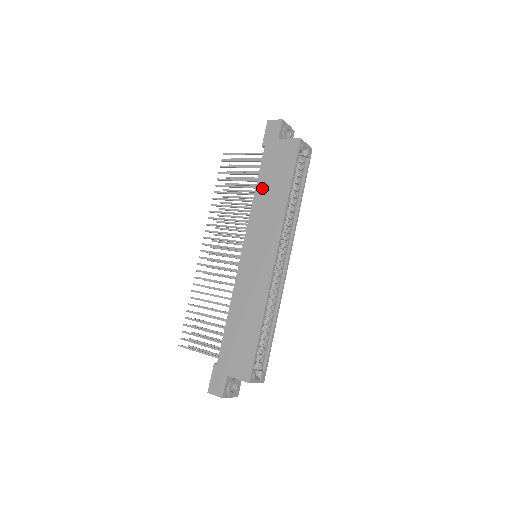
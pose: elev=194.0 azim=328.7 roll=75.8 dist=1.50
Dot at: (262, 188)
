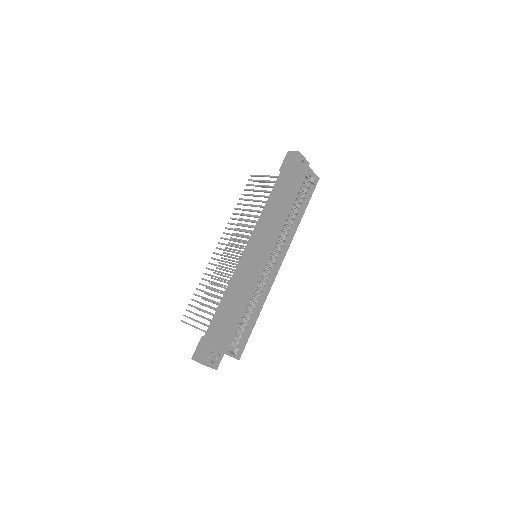
Dot at: (271, 202)
